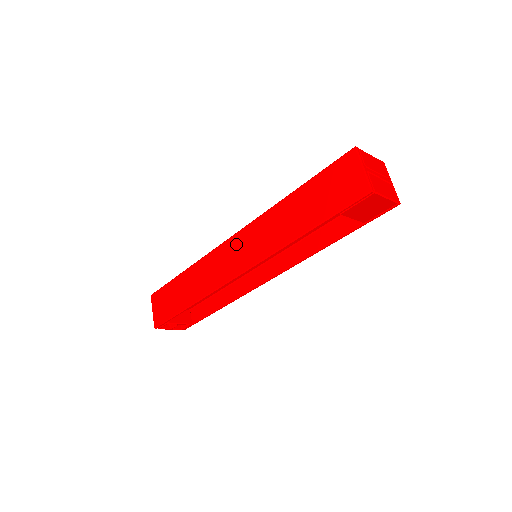
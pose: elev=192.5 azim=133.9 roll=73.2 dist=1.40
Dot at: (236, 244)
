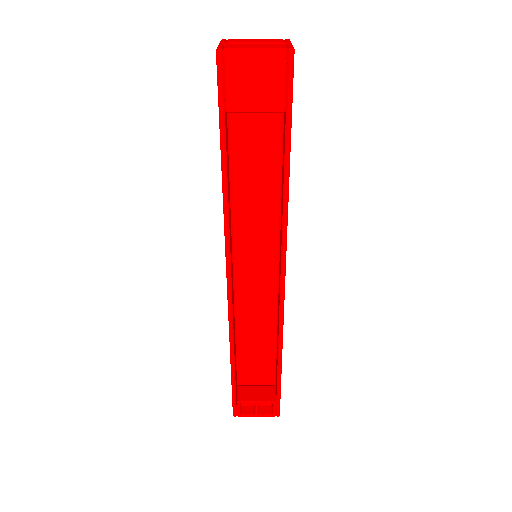
Dot at: occluded
